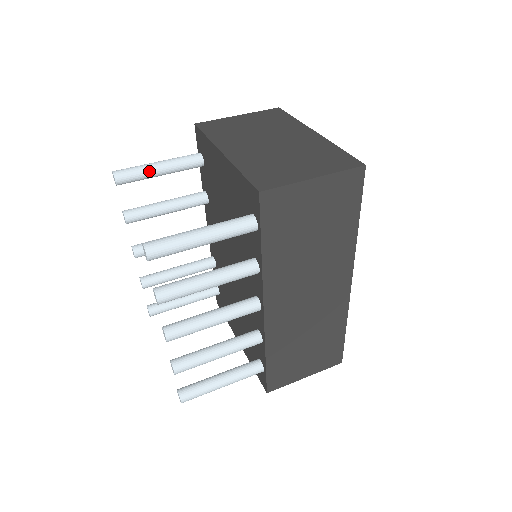
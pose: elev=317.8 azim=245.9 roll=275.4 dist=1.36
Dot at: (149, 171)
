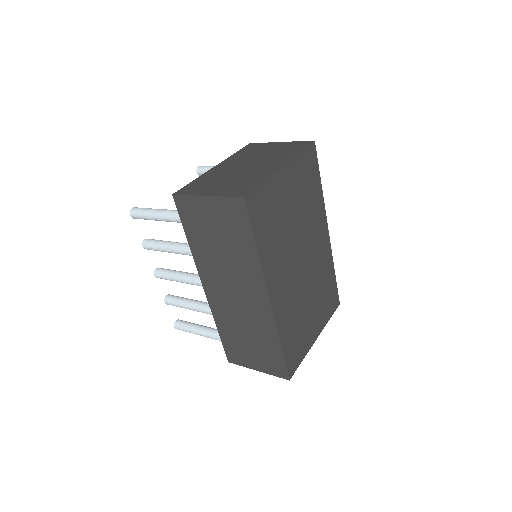
Dot at: occluded
